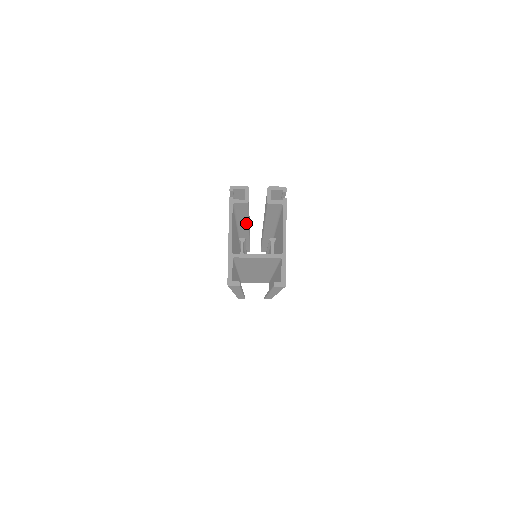
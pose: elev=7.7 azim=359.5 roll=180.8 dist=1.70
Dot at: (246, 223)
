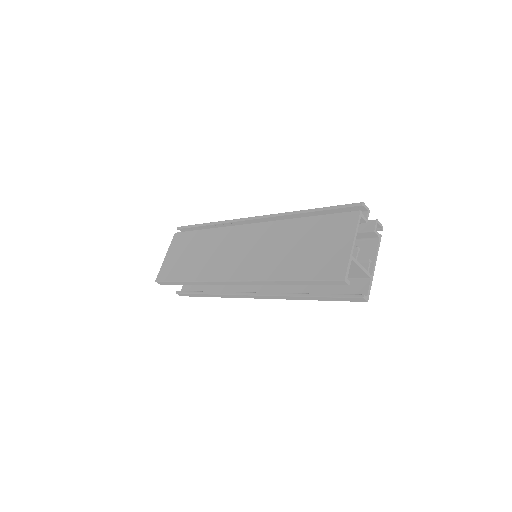
Dot at: occluded
